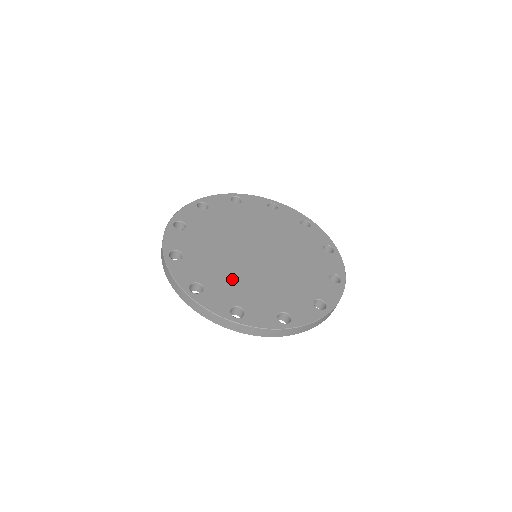
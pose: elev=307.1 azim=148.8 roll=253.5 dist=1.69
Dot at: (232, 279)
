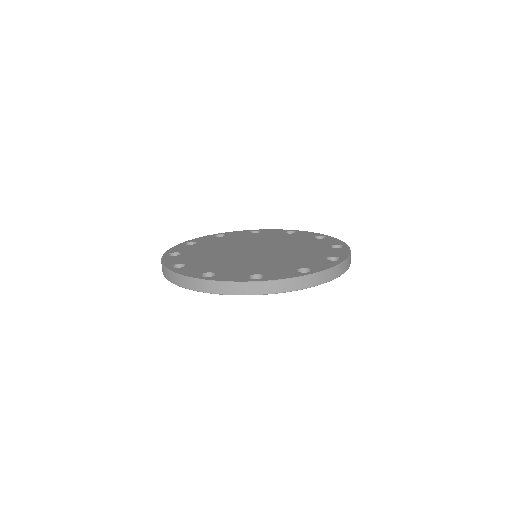
Dot at: (268, 264)
